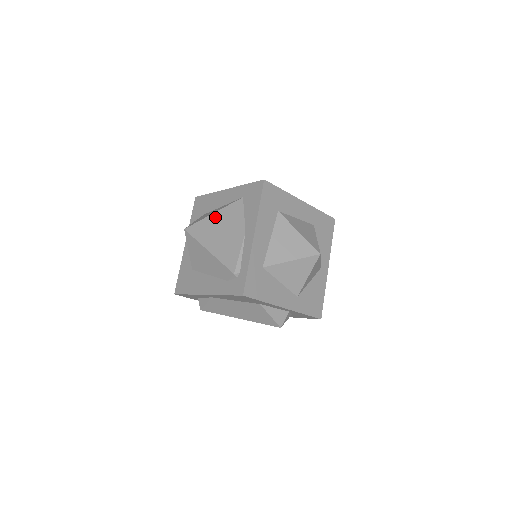
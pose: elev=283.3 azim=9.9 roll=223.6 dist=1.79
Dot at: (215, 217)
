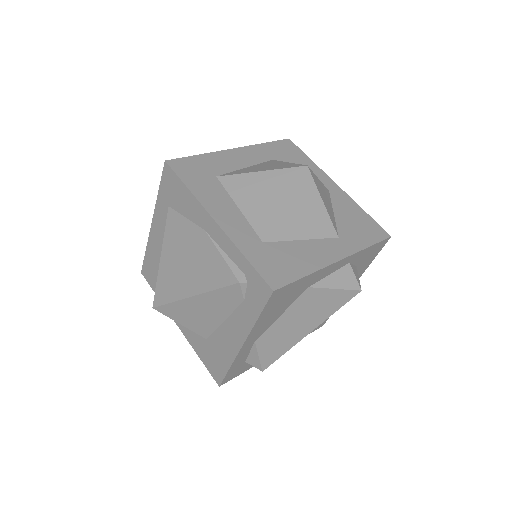
Dot at: (165, 258)
